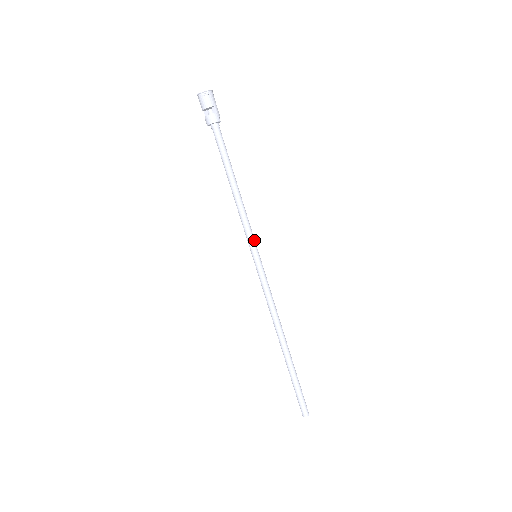
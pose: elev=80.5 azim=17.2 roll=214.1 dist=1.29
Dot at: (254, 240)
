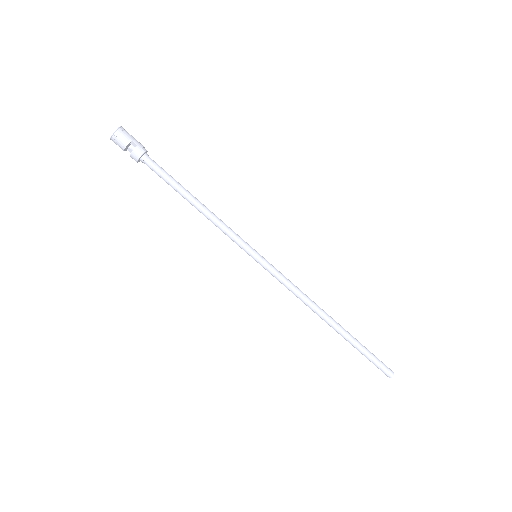
Dot at: (245, 243)
